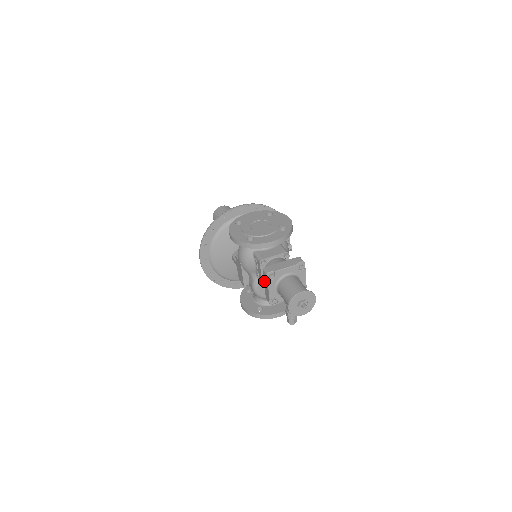
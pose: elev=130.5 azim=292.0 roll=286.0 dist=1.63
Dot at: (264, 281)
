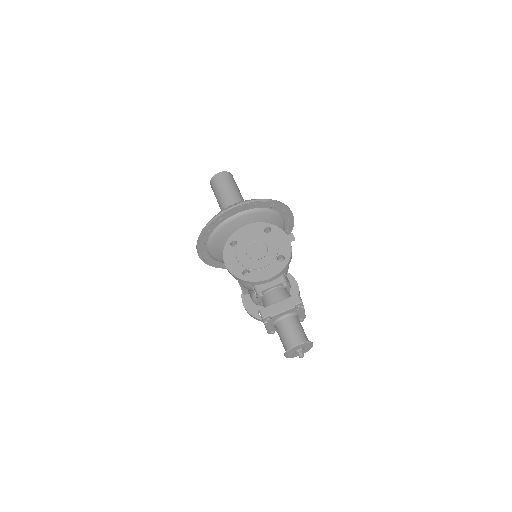
Dot at: occluded
